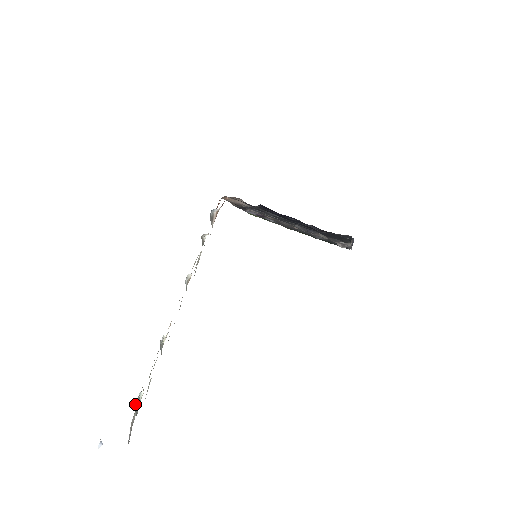
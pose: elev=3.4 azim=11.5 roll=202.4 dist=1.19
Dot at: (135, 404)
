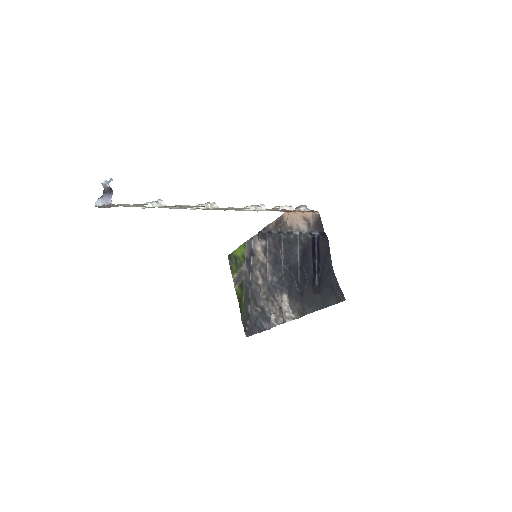
Dot at: (159, 199)
